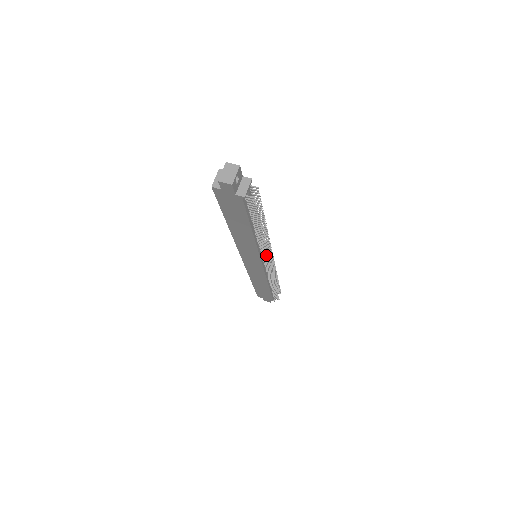
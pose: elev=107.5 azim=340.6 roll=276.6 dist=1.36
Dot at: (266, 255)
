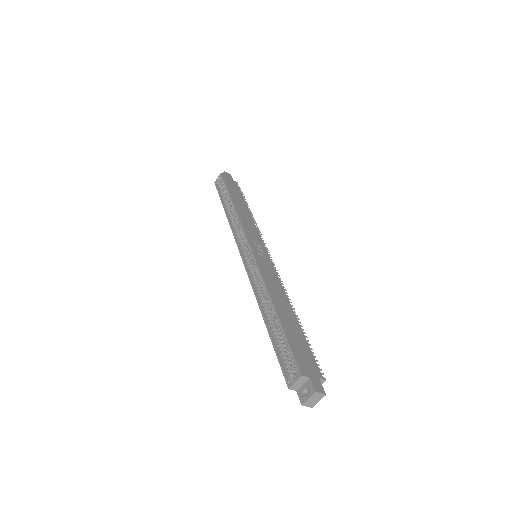
Dot at: occluded
